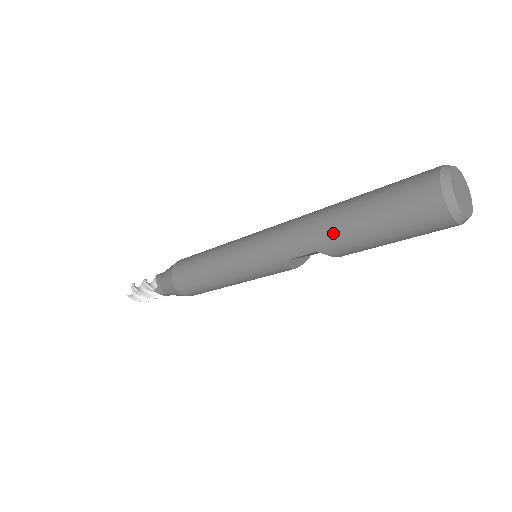
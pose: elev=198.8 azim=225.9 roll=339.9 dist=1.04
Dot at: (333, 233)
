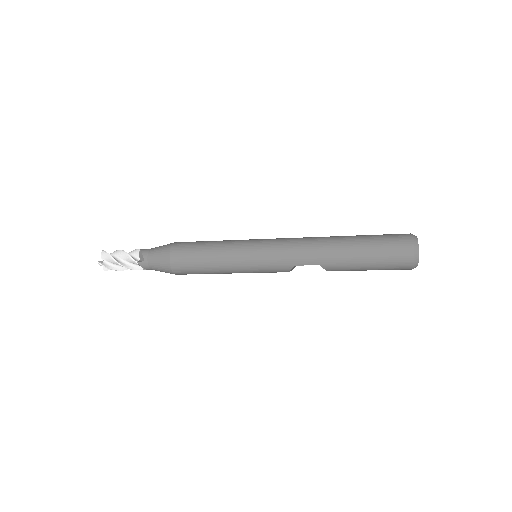
Dot at: (337, 256)
